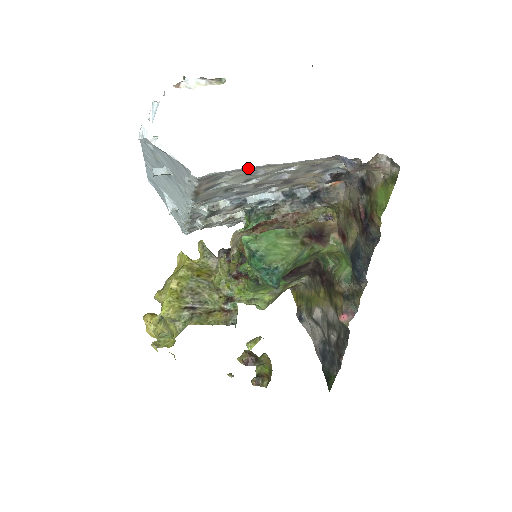
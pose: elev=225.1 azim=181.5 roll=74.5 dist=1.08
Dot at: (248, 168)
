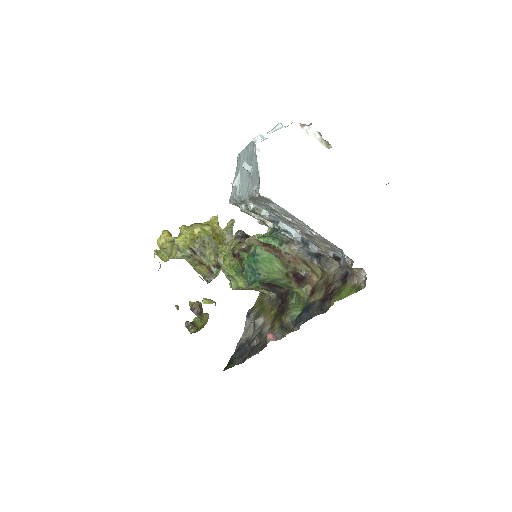
Dot at: (290, 213)
